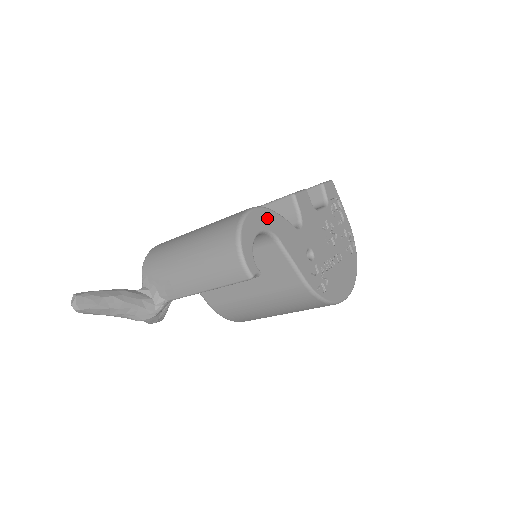
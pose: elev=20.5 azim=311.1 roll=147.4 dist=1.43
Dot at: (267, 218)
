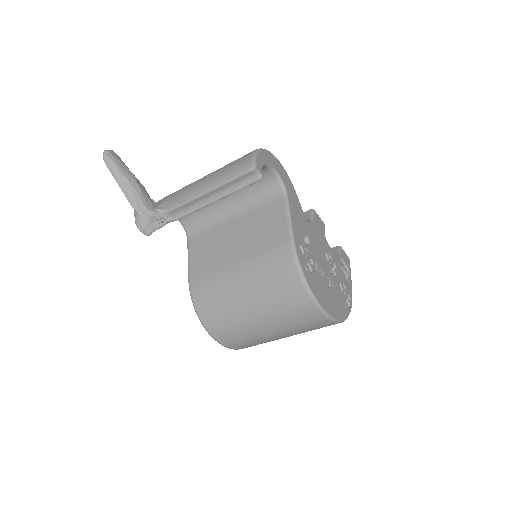
Dot at: (286, 178)
